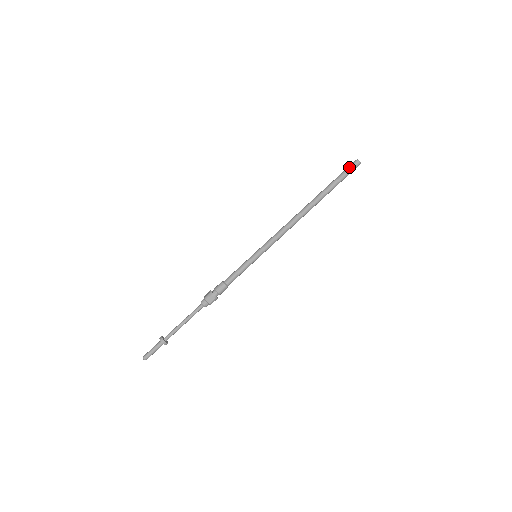
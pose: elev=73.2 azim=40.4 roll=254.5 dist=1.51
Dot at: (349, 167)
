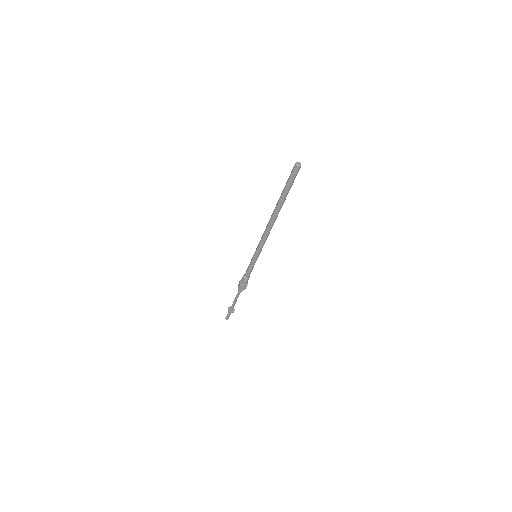
Dot at: (291, 174)
